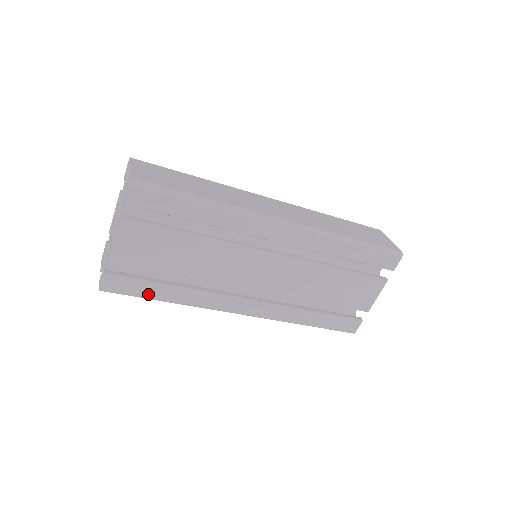
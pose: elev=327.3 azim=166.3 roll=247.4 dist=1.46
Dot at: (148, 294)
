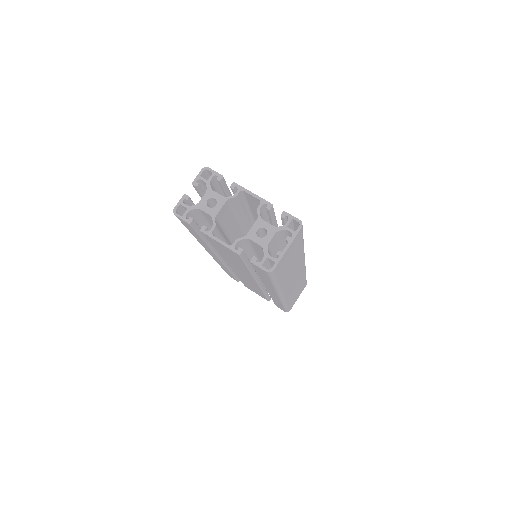
Dot at: (190, 230)
